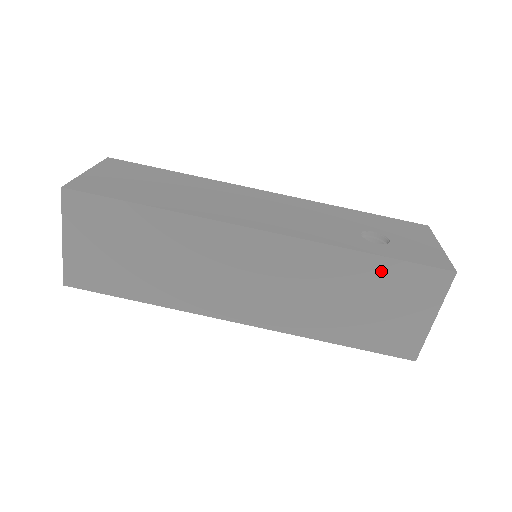
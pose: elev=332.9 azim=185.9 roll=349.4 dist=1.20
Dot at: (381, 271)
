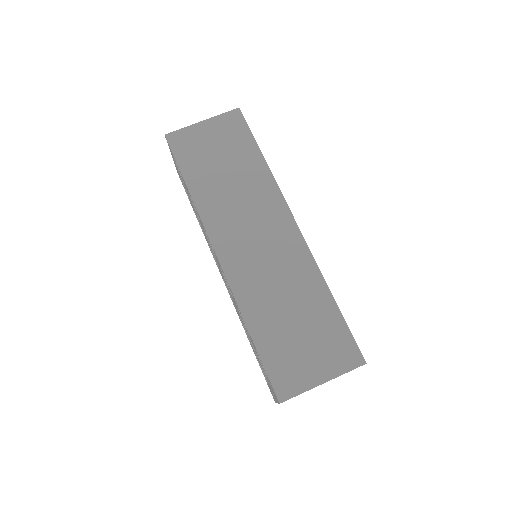
Dot at: (329, 316)
